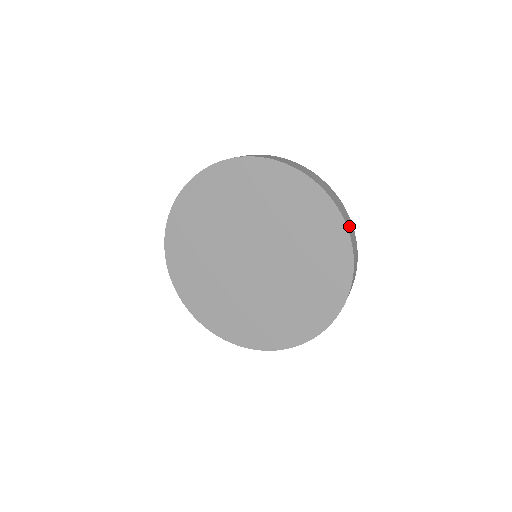
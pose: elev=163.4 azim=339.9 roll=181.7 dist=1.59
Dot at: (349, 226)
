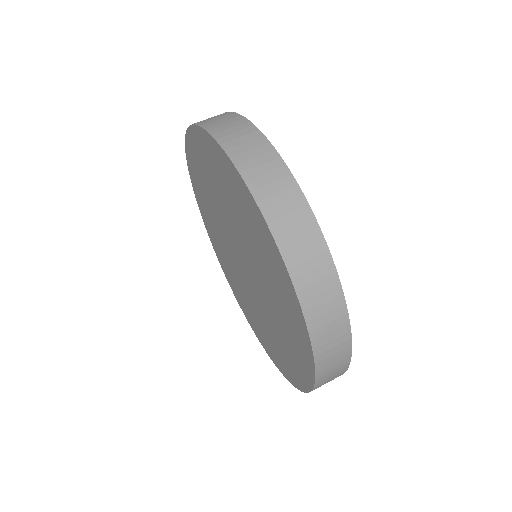
Dot at: (306, 267)
